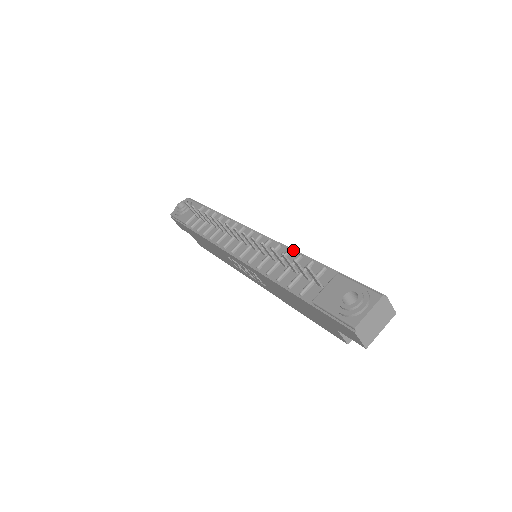
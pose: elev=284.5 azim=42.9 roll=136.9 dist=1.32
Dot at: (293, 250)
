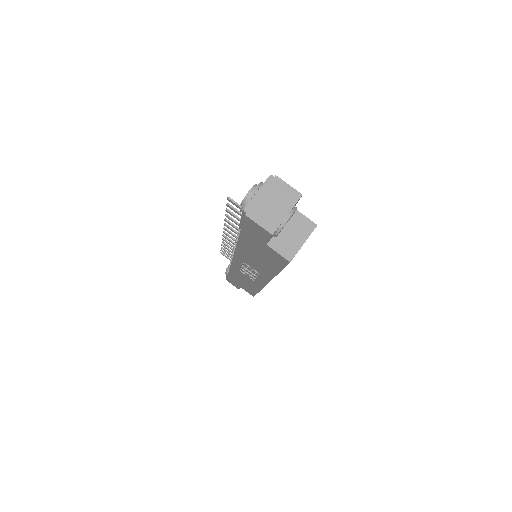
Dot at: occluded
